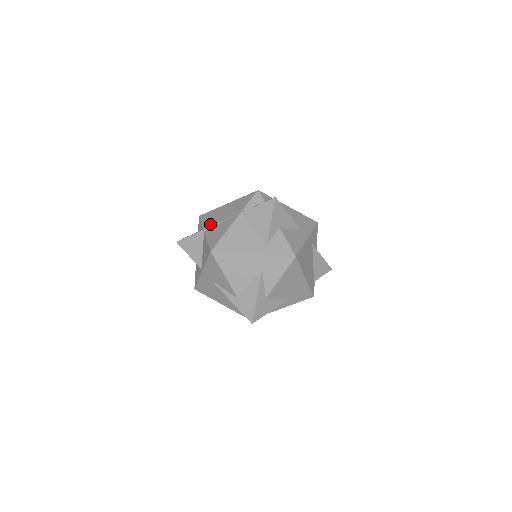
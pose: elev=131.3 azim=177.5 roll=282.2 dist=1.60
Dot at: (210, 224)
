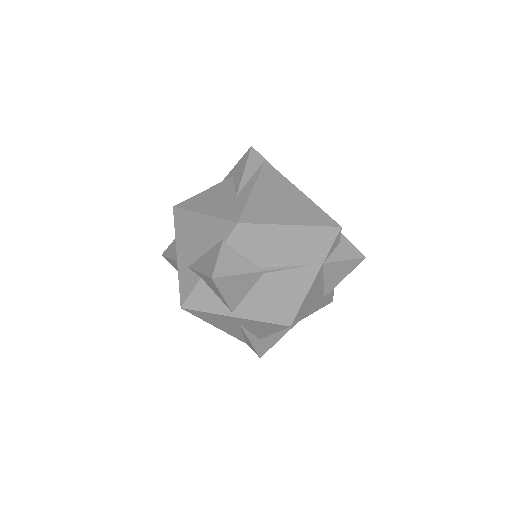
Dot at: (272, 262)
